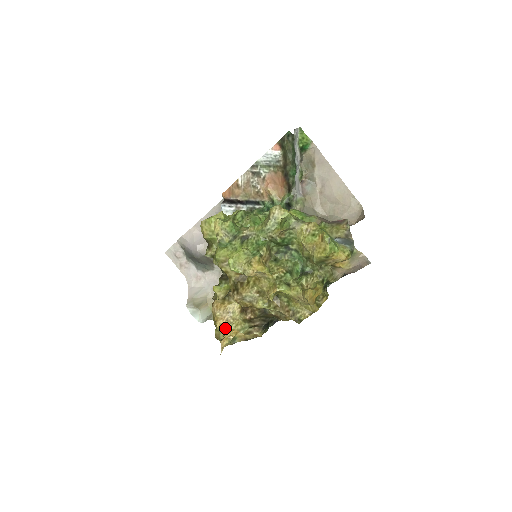
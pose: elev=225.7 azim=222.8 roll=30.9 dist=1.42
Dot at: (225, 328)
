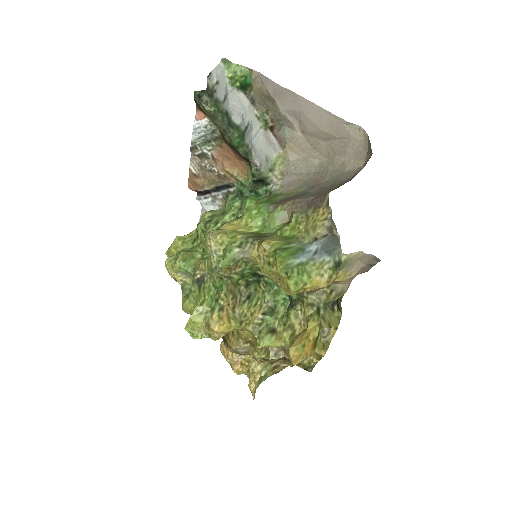
Dot at: (245, 372)
